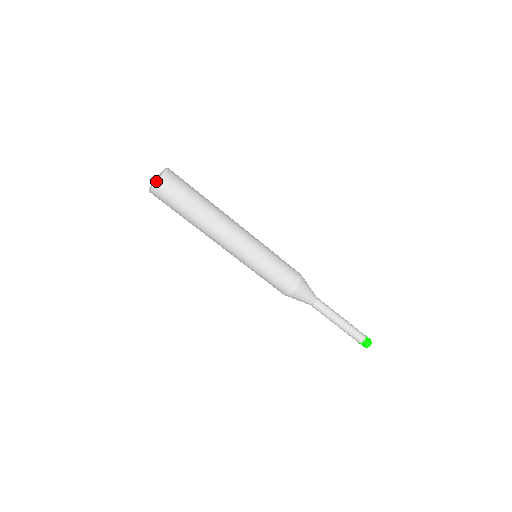
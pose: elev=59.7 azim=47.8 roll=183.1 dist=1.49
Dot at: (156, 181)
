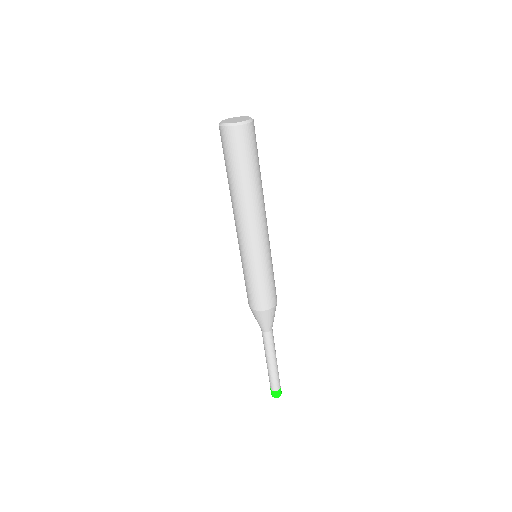
Dot at: (246, 120)
